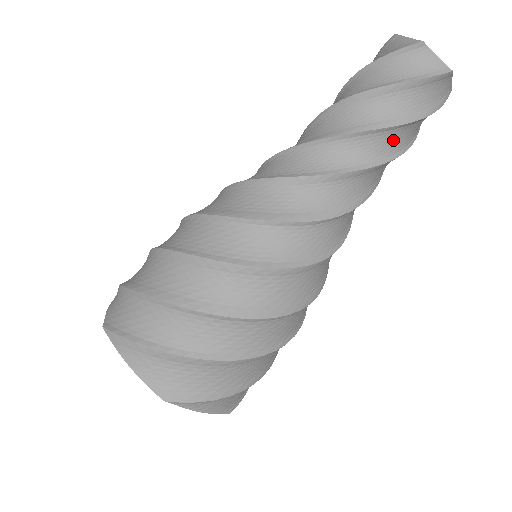
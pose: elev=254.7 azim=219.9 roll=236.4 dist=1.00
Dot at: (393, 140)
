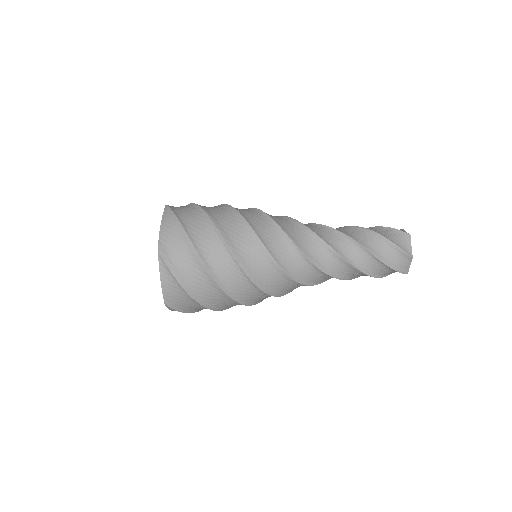
Dot at: (364, 260)
